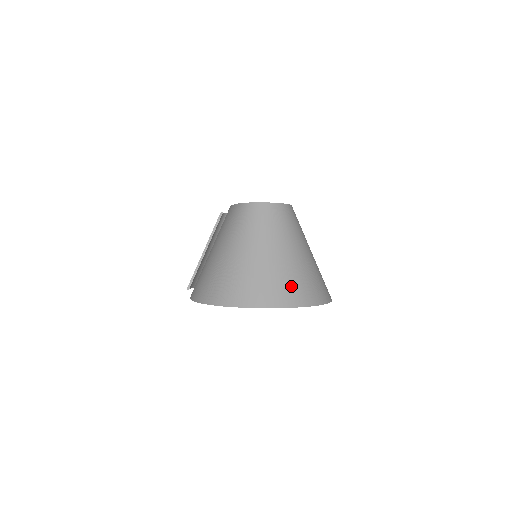
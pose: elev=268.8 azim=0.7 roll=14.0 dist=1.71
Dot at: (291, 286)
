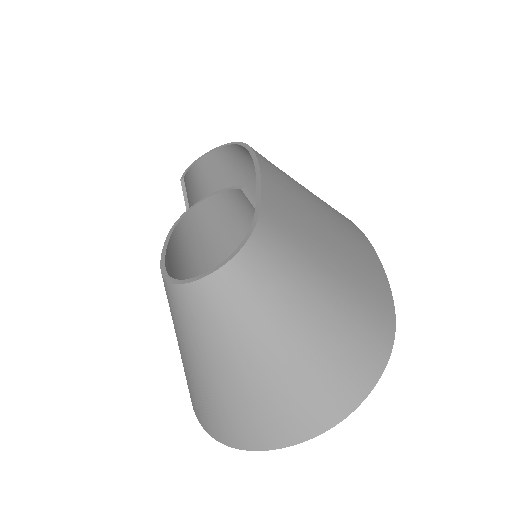
Dot at: (302, 405)
